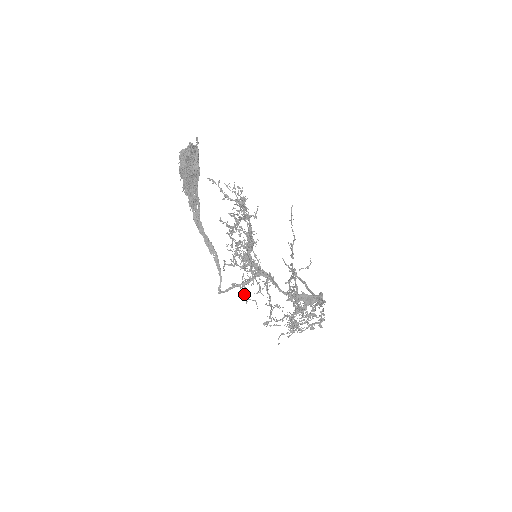
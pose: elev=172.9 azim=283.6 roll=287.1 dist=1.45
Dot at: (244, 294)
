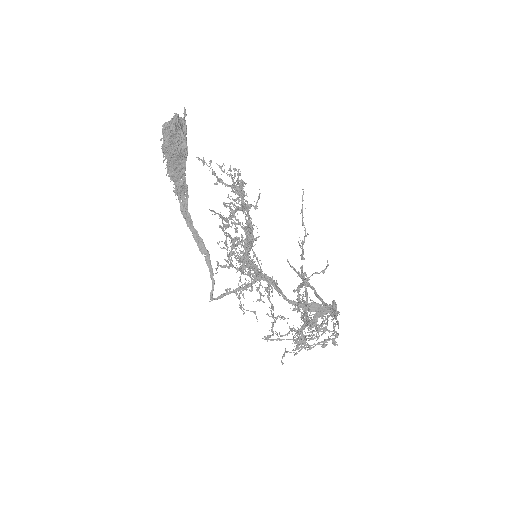
Dot at: (241, 304)
